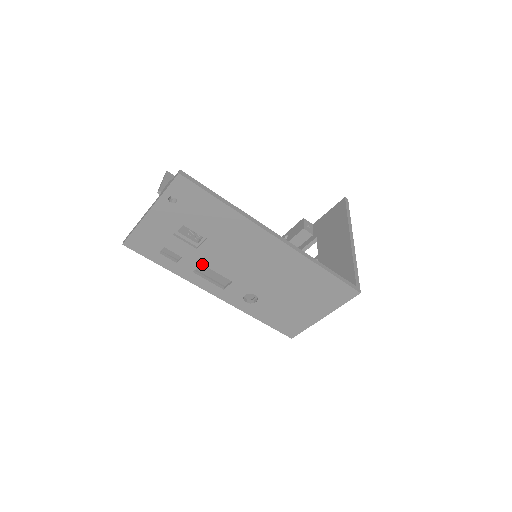
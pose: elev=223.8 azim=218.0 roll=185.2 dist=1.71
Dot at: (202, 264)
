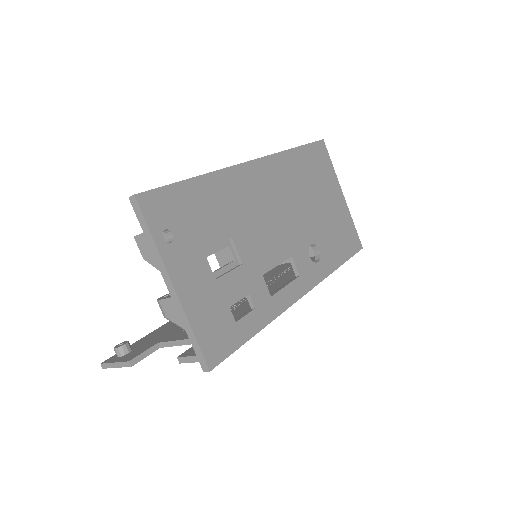
Dot at: occluded
